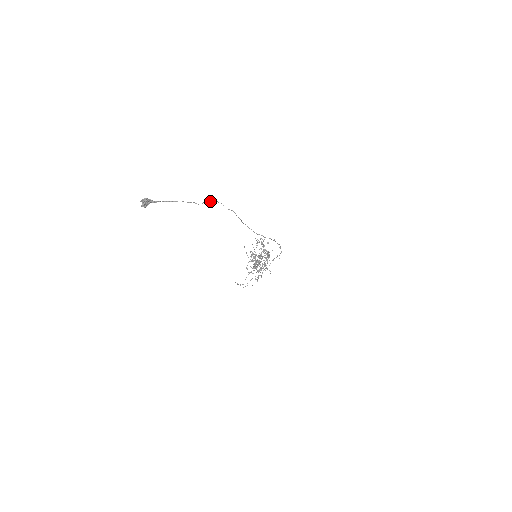
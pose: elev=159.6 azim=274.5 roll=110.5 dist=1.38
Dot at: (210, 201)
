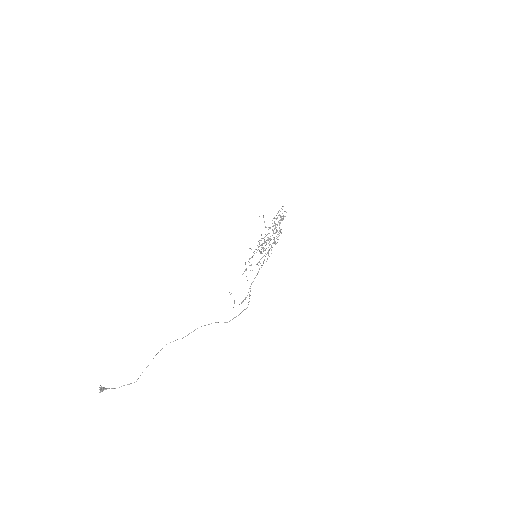
Dot at: occluded
